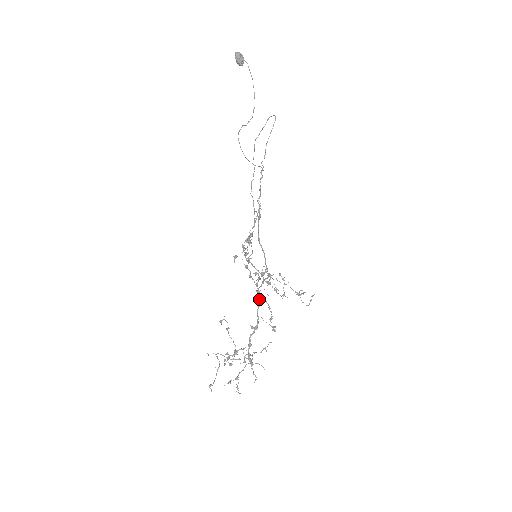
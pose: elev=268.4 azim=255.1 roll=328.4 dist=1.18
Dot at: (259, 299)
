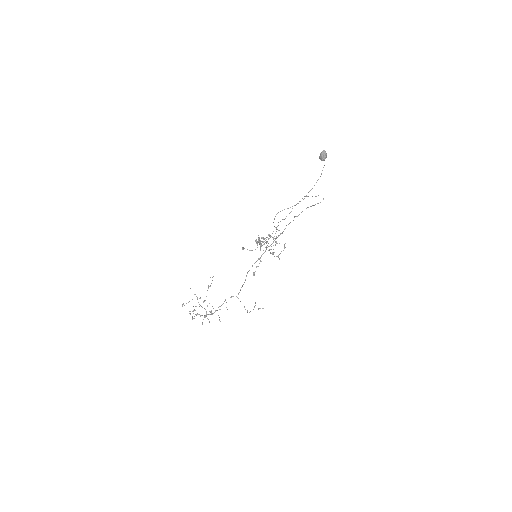
Dot at: (223, 303)
